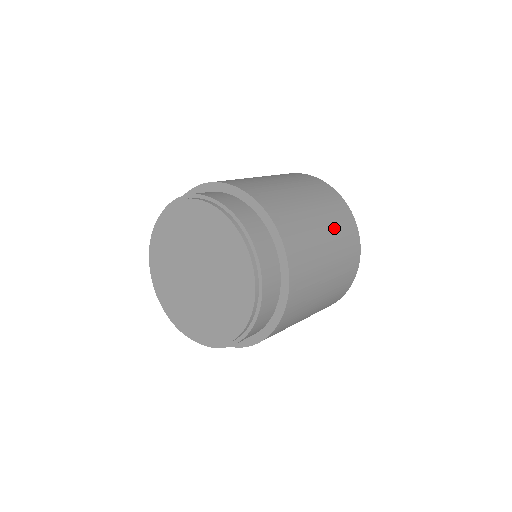
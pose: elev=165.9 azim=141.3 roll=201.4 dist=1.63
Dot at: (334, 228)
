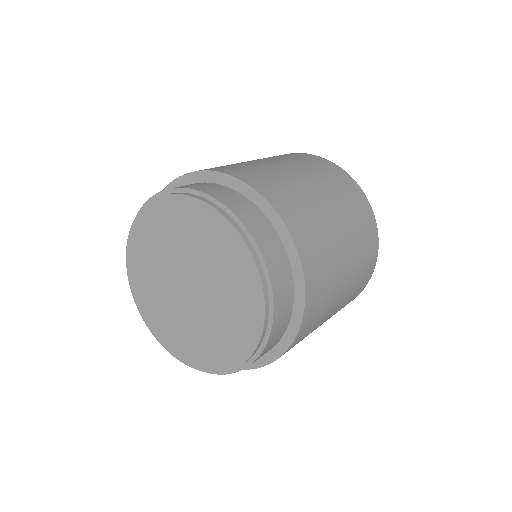
Dot at: (343, 304)
